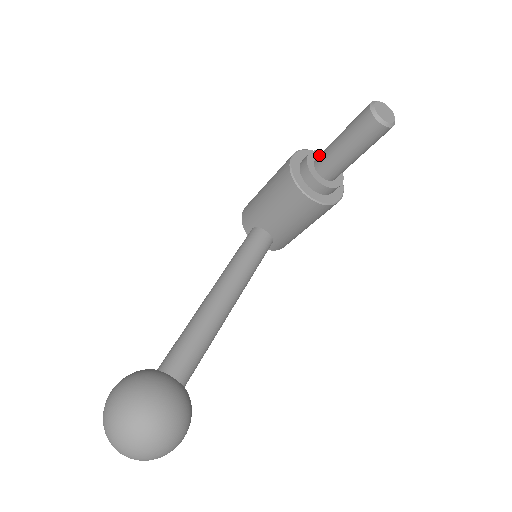
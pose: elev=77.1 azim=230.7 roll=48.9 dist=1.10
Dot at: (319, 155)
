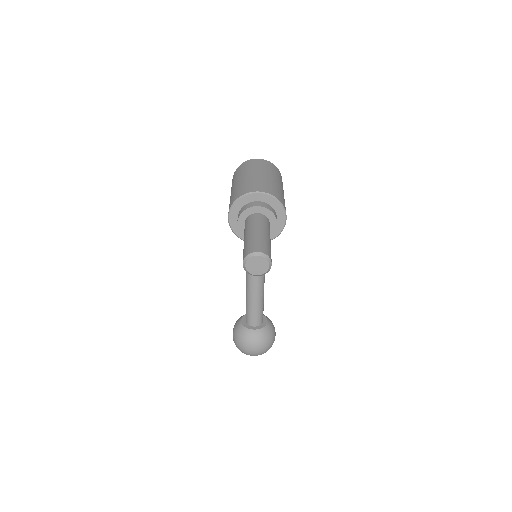
Dot at: (244, 229)
